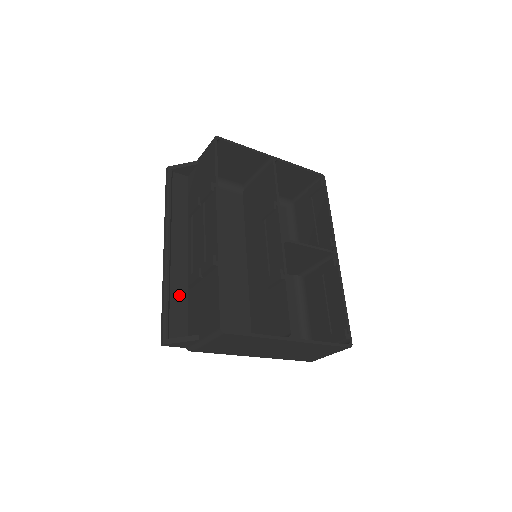
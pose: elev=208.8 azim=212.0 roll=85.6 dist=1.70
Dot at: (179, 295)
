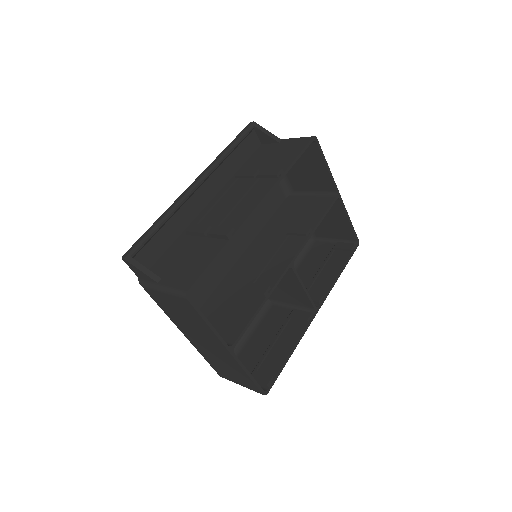
Dot at: (172, 231)
